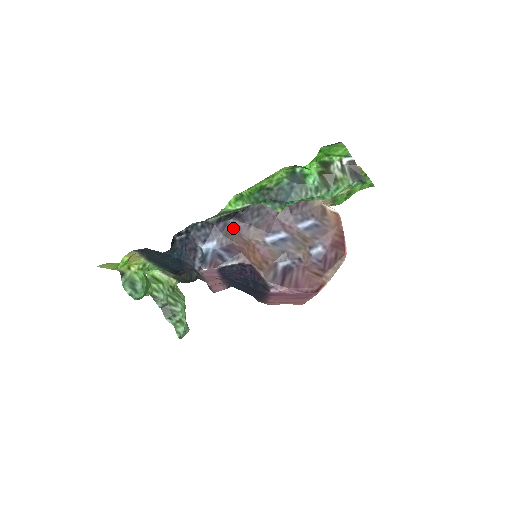
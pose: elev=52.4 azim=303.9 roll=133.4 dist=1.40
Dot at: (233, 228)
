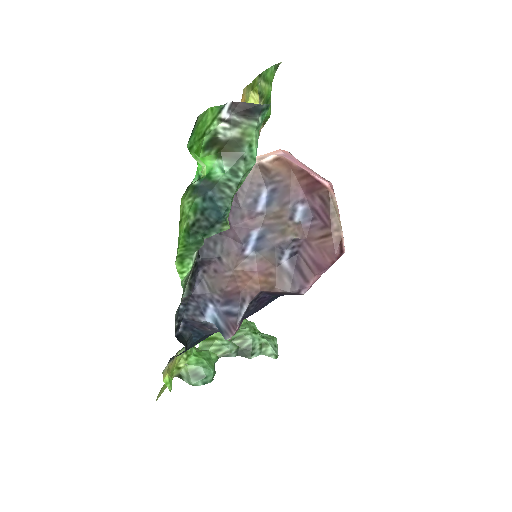
Dot at: (210, 276)
